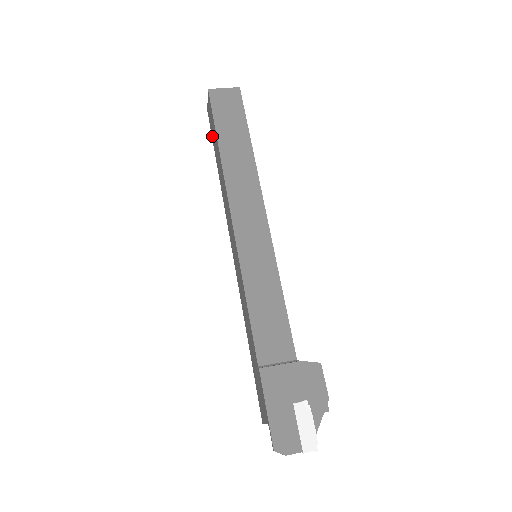
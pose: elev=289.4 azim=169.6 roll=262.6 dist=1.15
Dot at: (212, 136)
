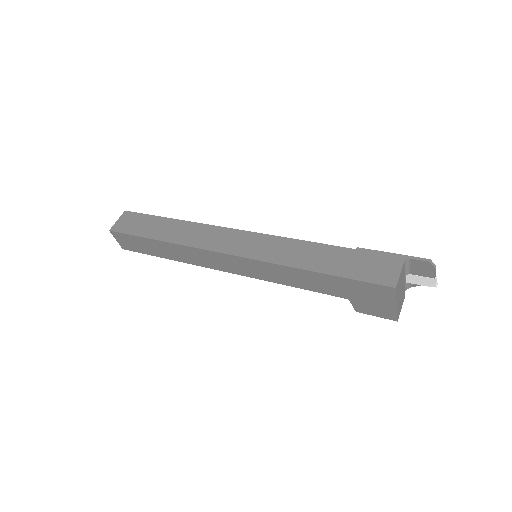
Dot at: (135, 232)
